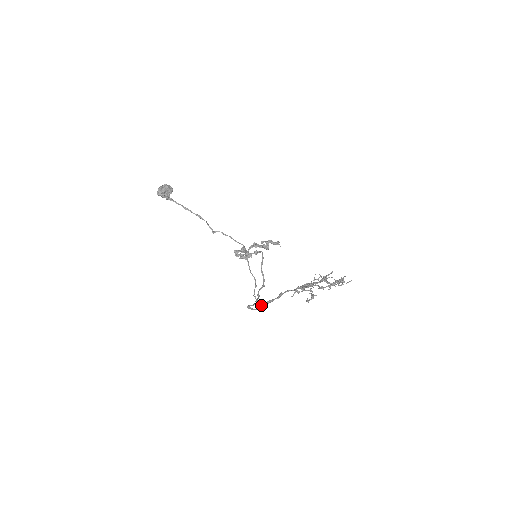
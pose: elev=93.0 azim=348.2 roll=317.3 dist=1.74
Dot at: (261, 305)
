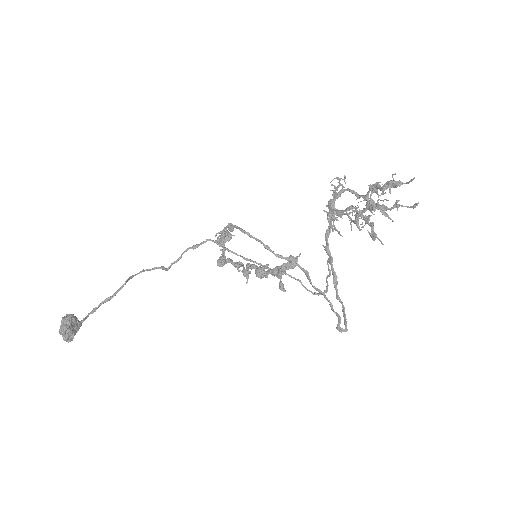
Dot at: occluded
